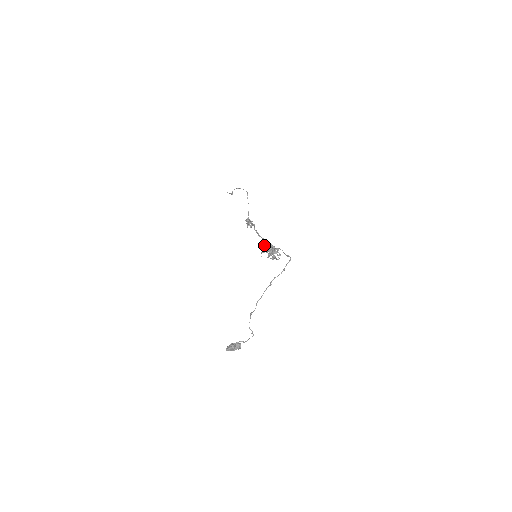
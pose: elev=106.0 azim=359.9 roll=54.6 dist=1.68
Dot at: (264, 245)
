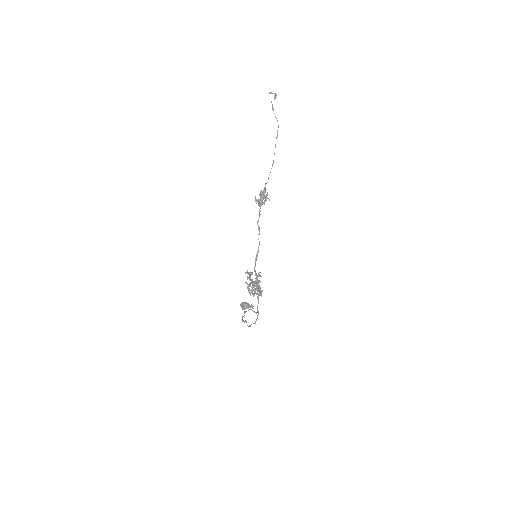
Dot at: (248, 274)
